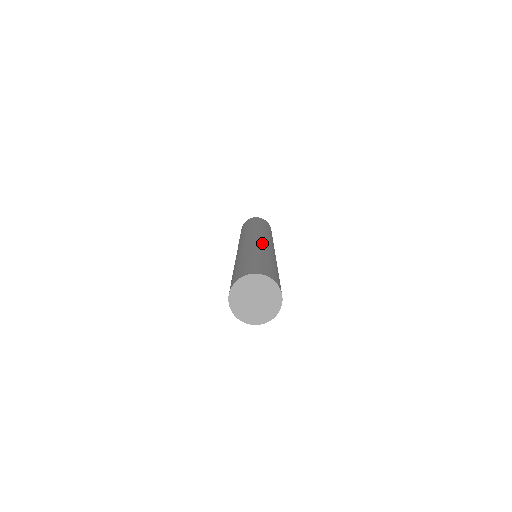
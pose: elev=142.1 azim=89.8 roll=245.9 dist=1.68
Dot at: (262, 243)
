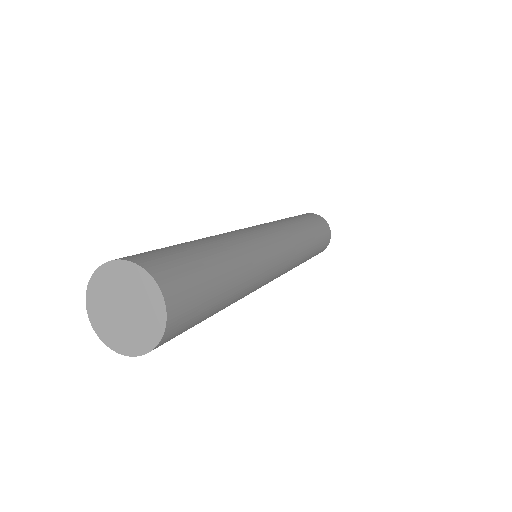
Dot at: (258, 238)
